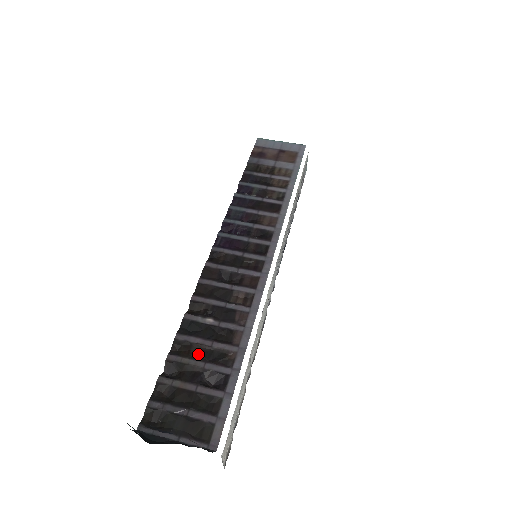
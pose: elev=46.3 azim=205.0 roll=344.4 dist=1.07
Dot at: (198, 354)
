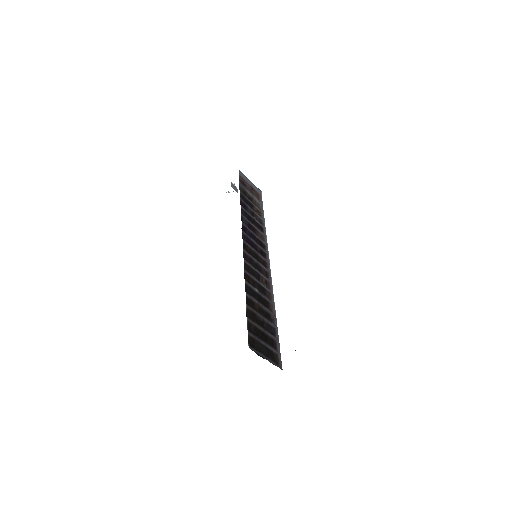
Dot at: (258, 310)
